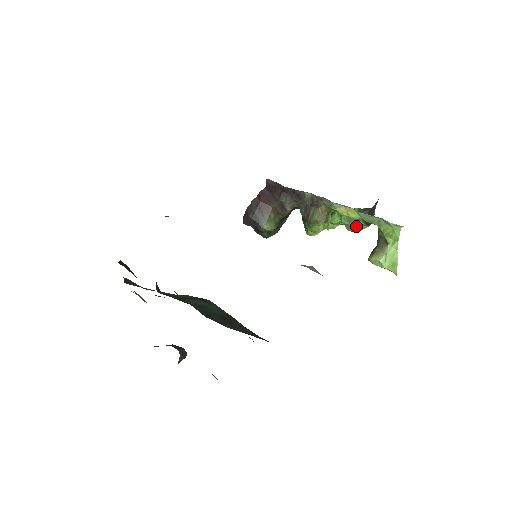
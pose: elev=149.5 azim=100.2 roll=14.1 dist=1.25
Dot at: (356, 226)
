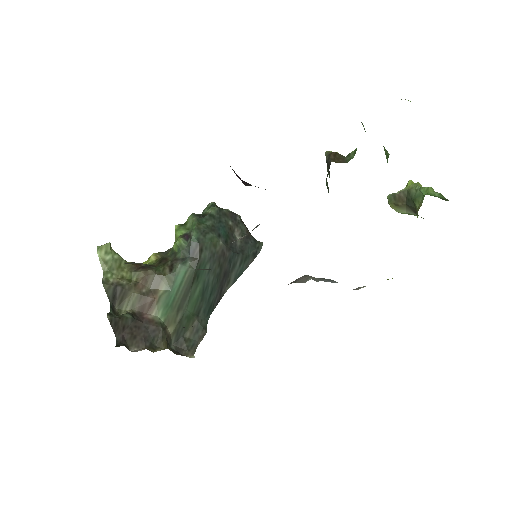
Dot at: occluded
